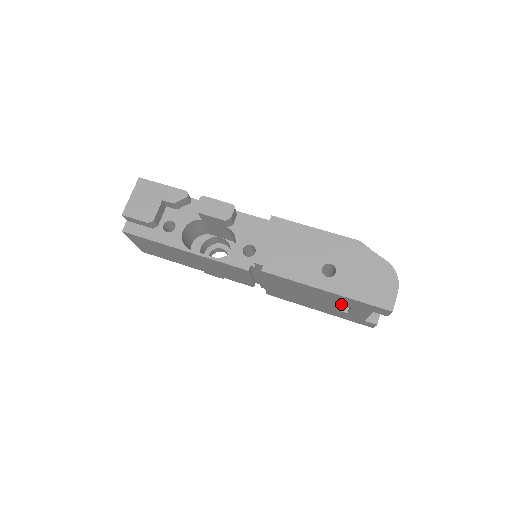
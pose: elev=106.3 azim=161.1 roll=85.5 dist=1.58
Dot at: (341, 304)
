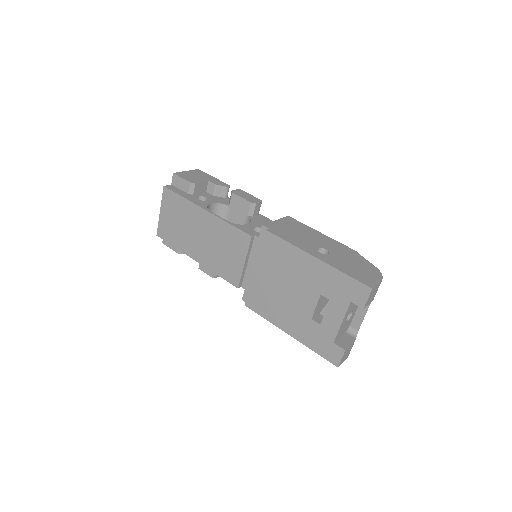
Dot at: (321, 294)
